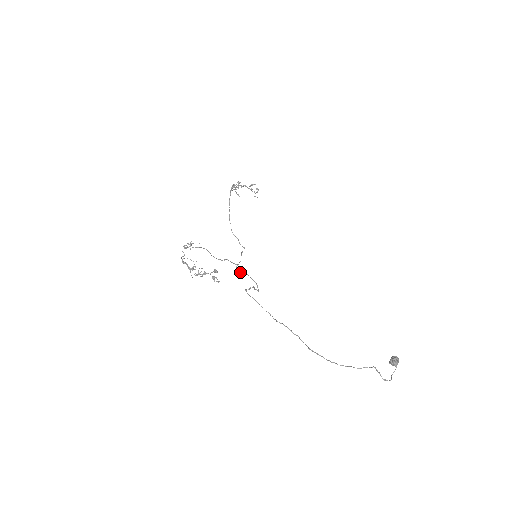
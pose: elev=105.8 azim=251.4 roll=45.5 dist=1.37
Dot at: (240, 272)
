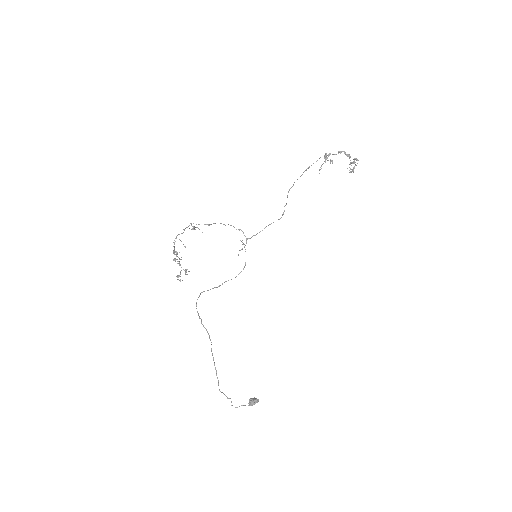
Dot at: (240, 250)
